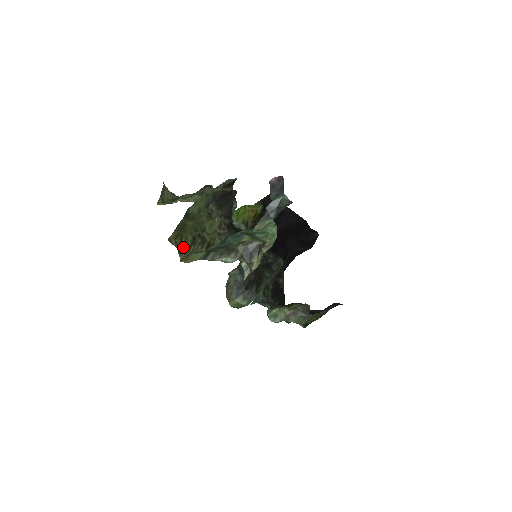
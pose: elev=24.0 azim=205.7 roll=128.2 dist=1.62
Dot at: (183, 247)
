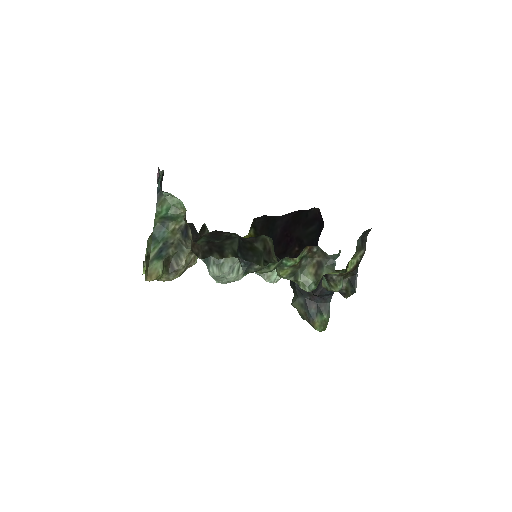
Dot at: occluded
